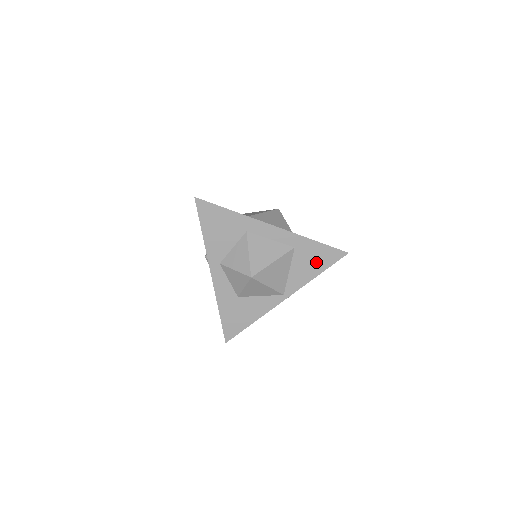
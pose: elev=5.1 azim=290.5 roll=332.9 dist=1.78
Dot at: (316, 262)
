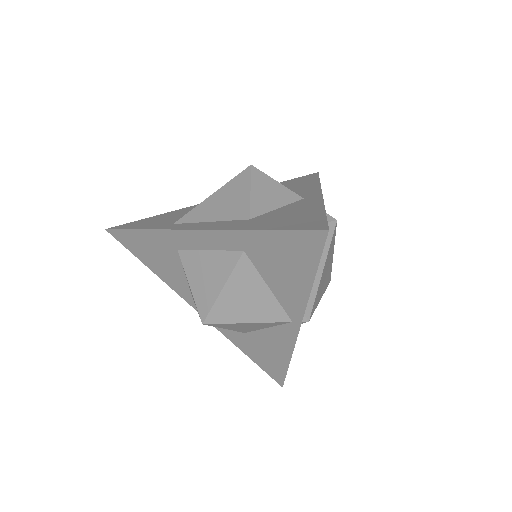
Dot at: (291, 263)
